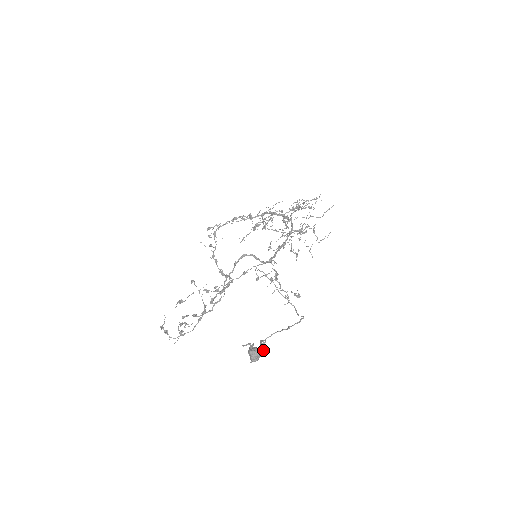
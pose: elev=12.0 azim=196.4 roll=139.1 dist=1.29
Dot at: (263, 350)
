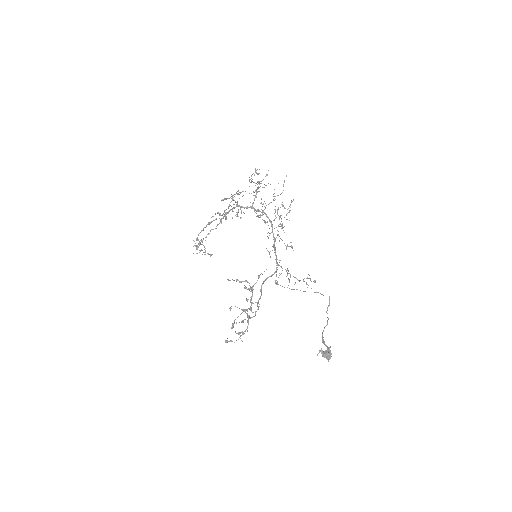
Dot at: occluded
